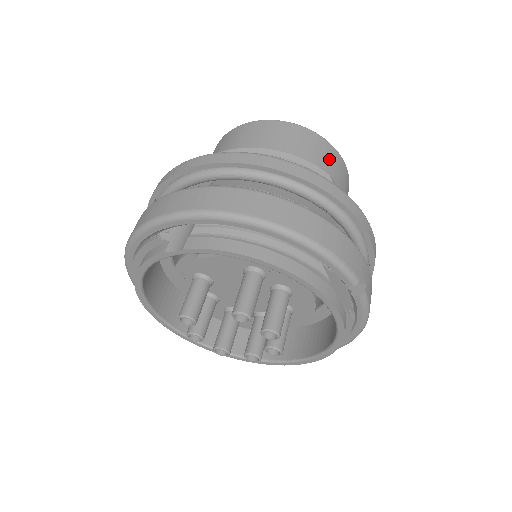
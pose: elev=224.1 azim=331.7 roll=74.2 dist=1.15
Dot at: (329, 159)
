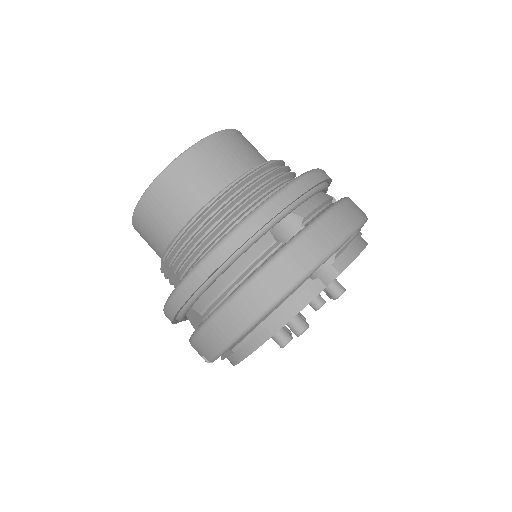
Dot at: occluded
